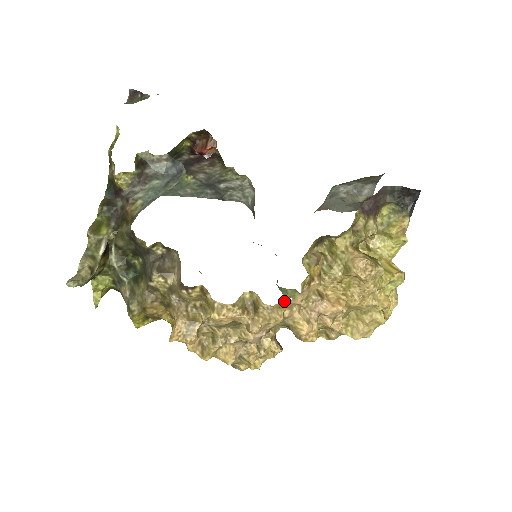
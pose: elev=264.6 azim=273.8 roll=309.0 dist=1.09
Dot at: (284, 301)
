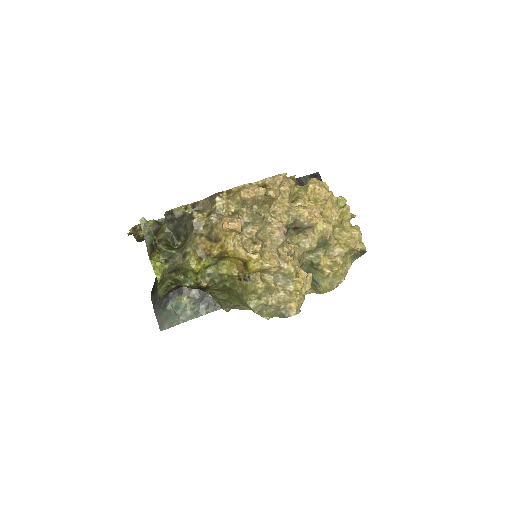
Dot at: (280, 190)
